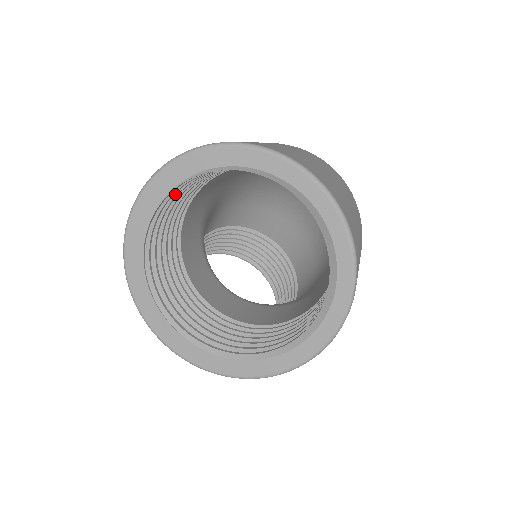
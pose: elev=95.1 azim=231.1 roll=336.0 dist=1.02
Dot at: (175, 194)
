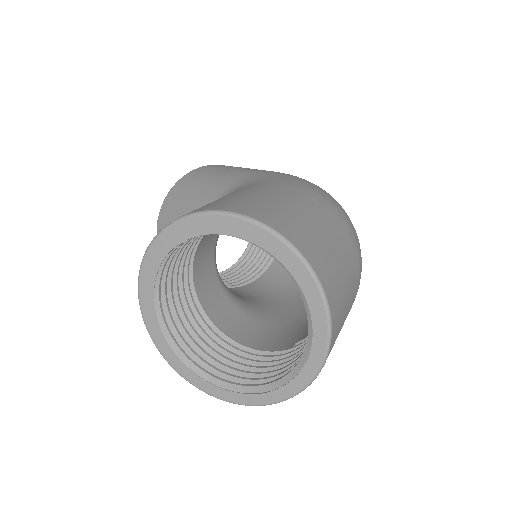
Dot at: occluded
